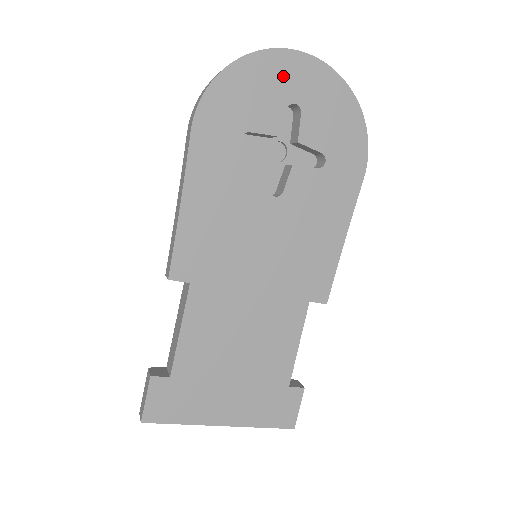
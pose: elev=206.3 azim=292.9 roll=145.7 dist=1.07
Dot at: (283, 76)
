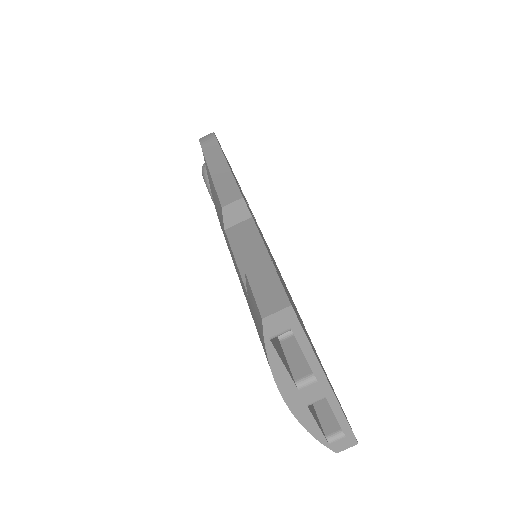
Dot at: occluded
